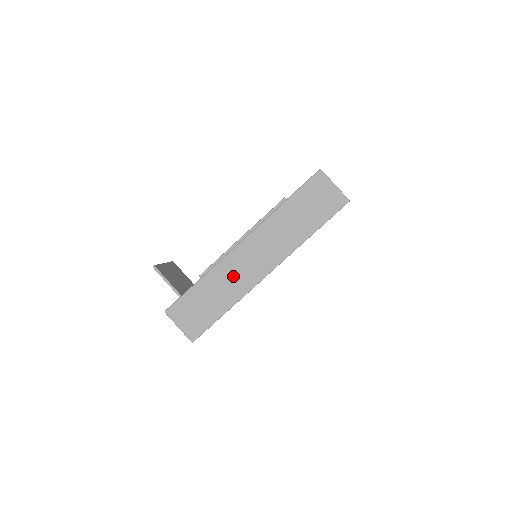
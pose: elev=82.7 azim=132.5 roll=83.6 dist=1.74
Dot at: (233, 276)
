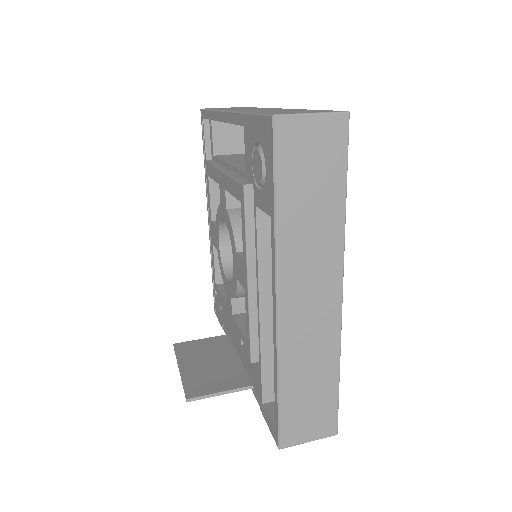
Dot at: (308, 343)
